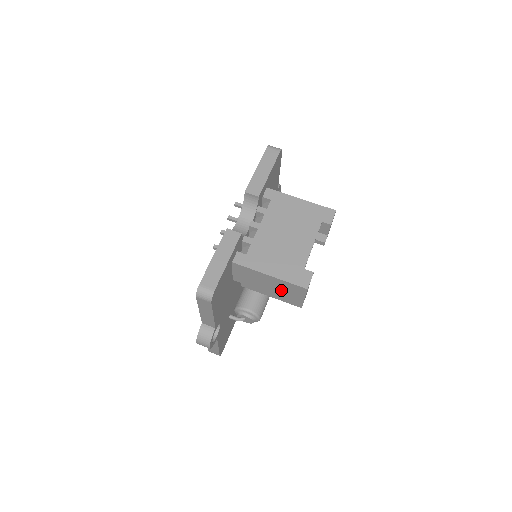
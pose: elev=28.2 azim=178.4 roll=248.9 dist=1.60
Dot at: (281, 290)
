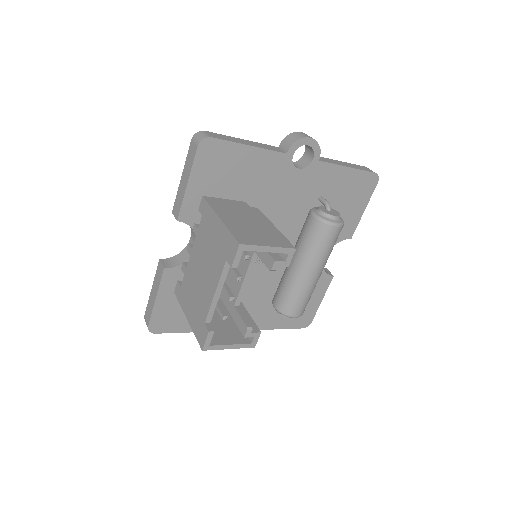
Dot at: occluded
